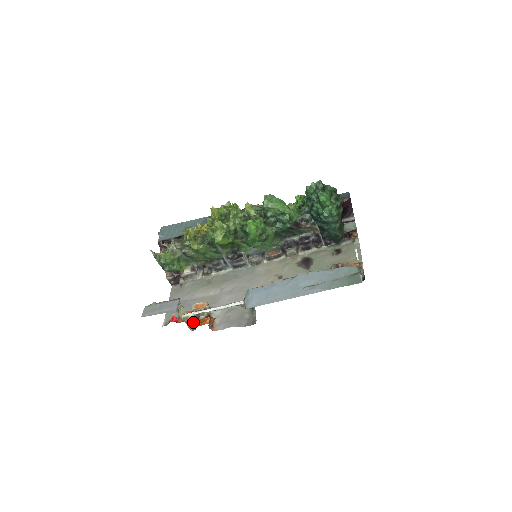
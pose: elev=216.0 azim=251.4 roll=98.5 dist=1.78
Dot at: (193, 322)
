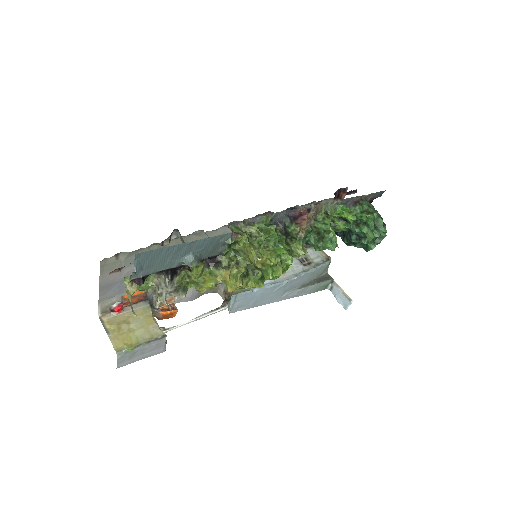
Dot at: occluded
